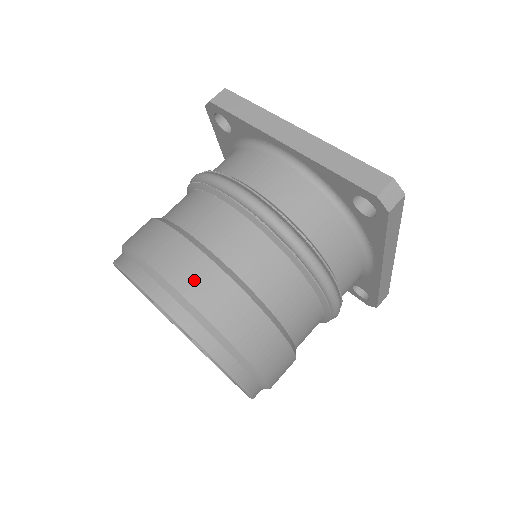
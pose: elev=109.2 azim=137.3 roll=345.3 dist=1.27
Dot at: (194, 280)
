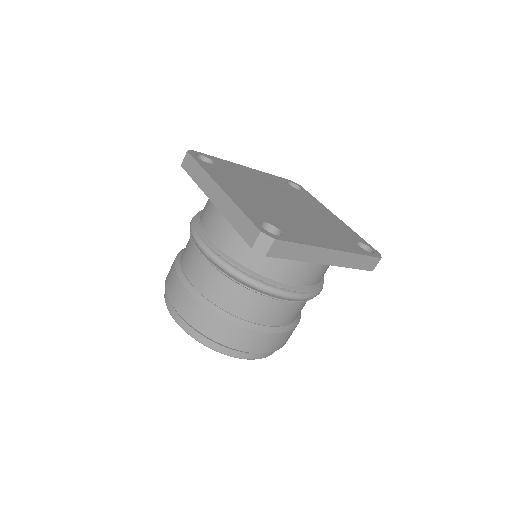
Dot at: (281, 343)
